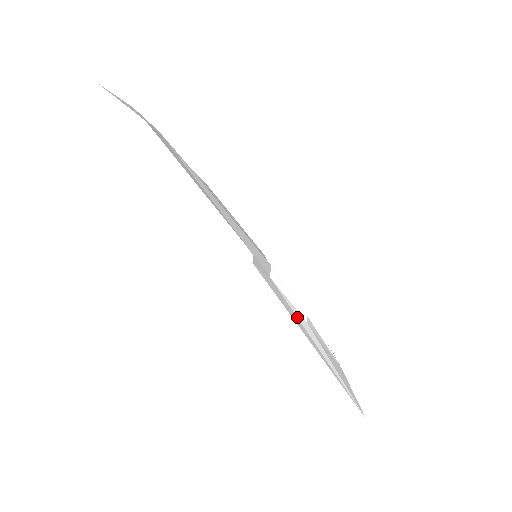
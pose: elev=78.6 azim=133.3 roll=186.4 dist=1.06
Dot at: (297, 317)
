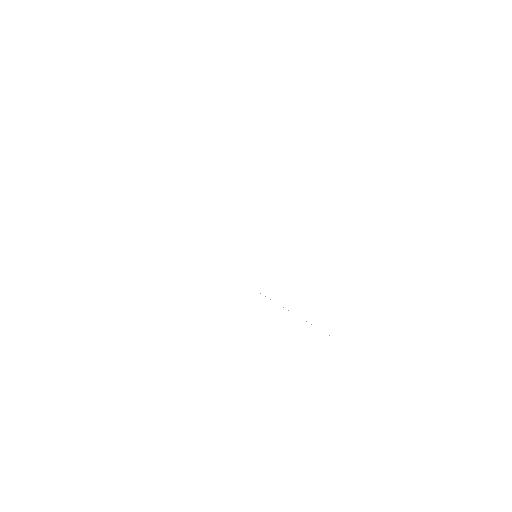
Dot at: occluded
